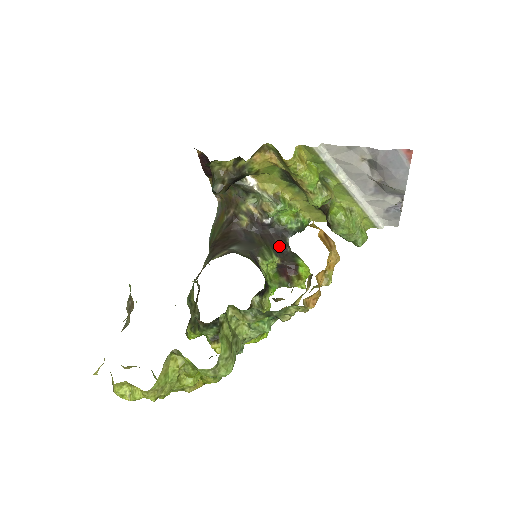
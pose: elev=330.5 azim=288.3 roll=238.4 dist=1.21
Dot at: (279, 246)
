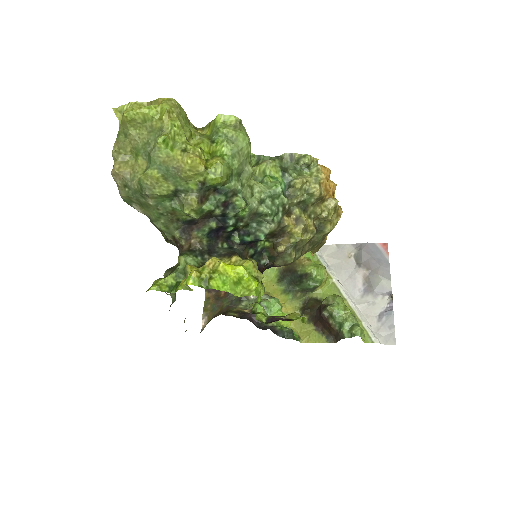
Dot at: occluded
